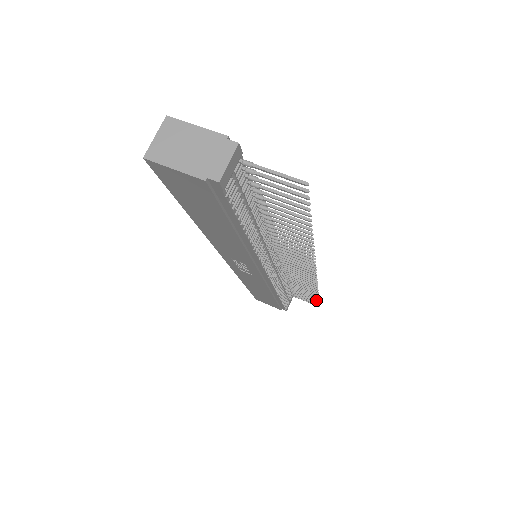
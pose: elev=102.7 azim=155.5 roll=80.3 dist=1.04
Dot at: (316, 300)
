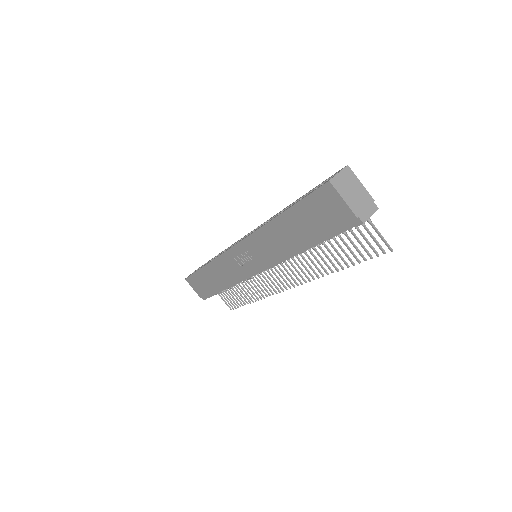
Dot at: (239, 305)
